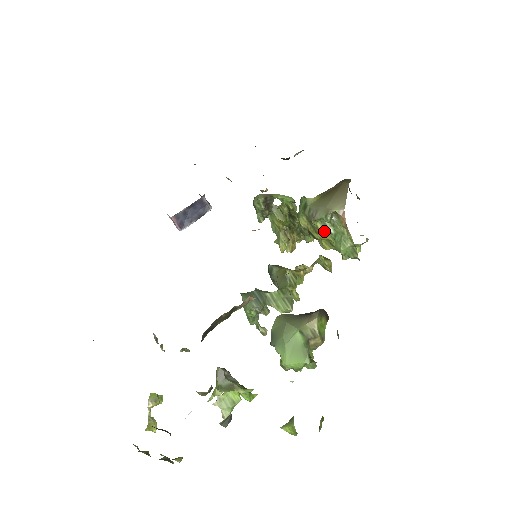
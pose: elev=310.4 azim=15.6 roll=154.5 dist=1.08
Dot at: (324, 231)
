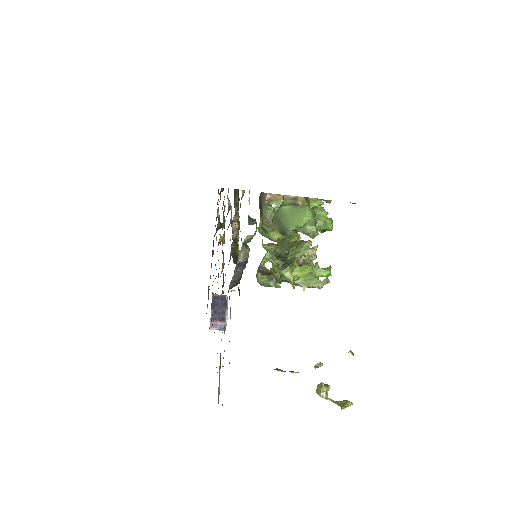
Dot at: occluded
